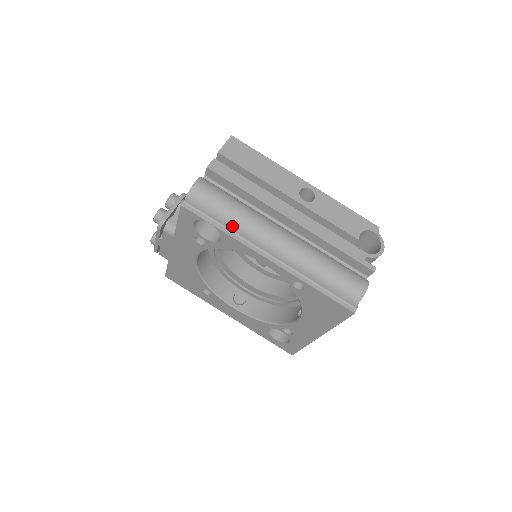
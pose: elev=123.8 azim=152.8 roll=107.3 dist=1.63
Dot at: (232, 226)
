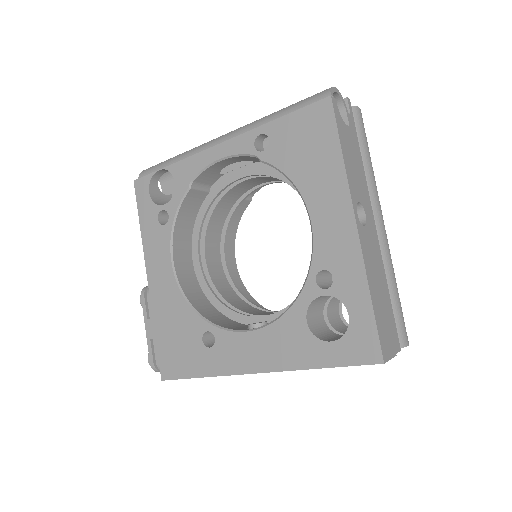
Dot at: (180, 158)
